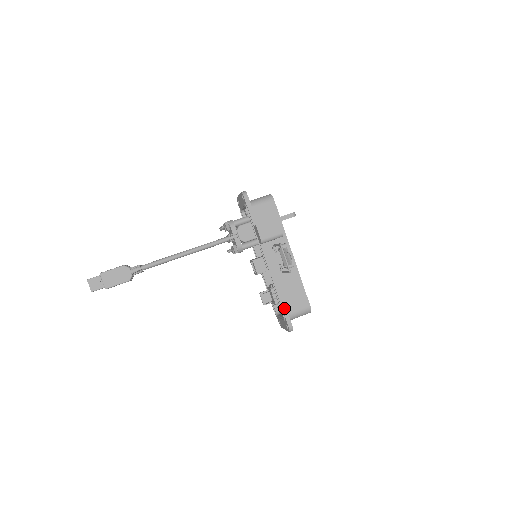
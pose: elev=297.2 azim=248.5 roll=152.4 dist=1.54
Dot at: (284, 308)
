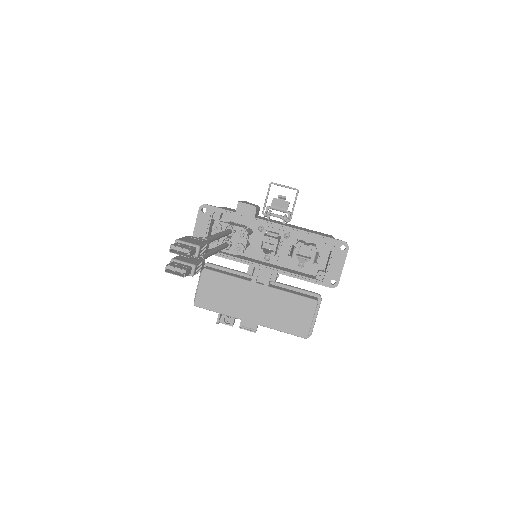
Dot at: (323, 236)
